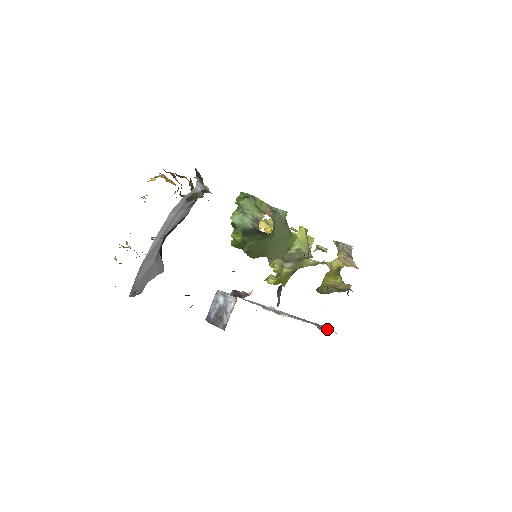
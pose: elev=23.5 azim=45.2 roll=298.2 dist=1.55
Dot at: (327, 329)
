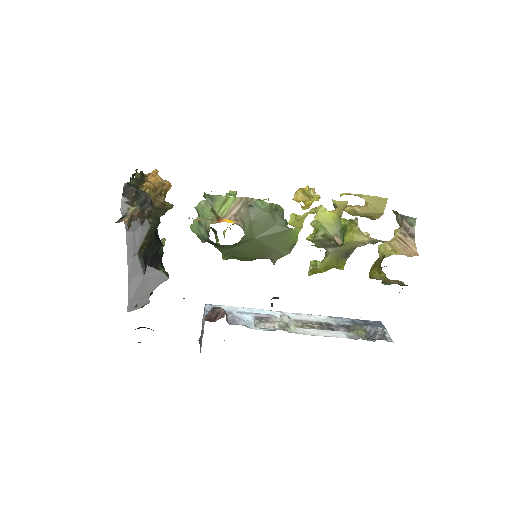
Dot at: (378, 336)
